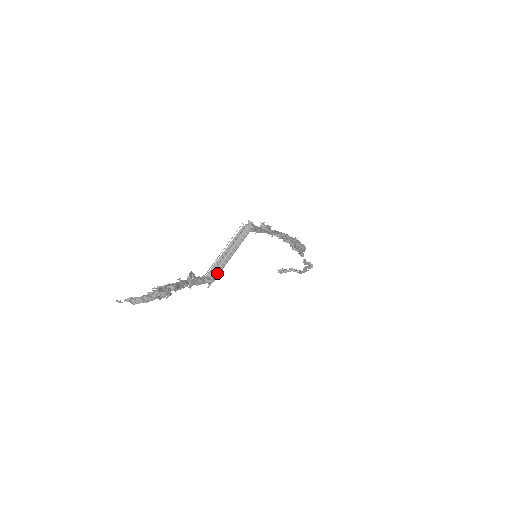
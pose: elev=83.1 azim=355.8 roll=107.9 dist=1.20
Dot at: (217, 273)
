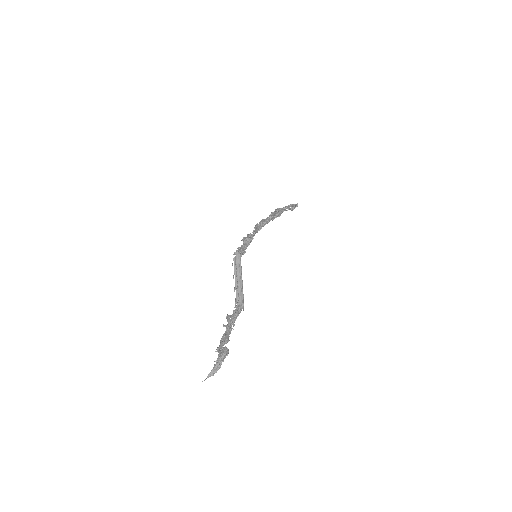
Dot at: (242, 299)
